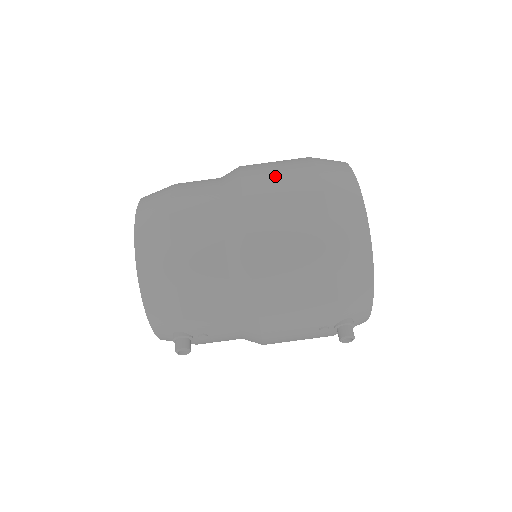
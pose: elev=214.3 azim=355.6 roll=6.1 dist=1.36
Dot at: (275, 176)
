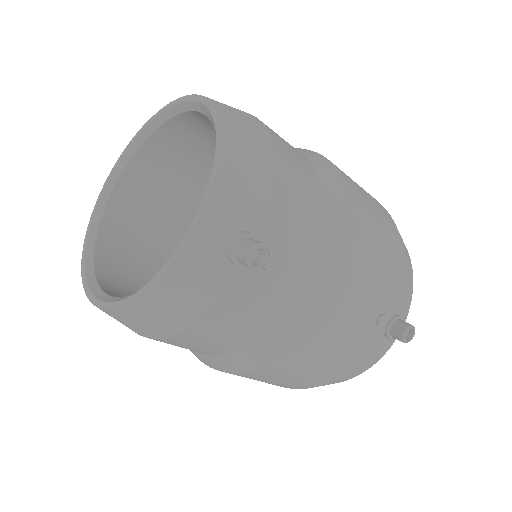
Dot at: occluded
